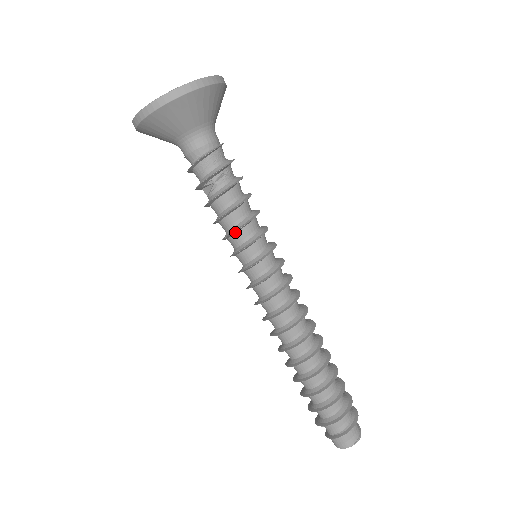
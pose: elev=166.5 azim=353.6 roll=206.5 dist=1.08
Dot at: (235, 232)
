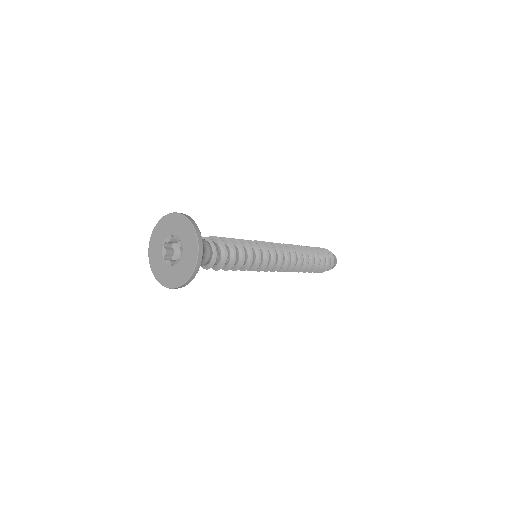
Dot at: (250, 263)
